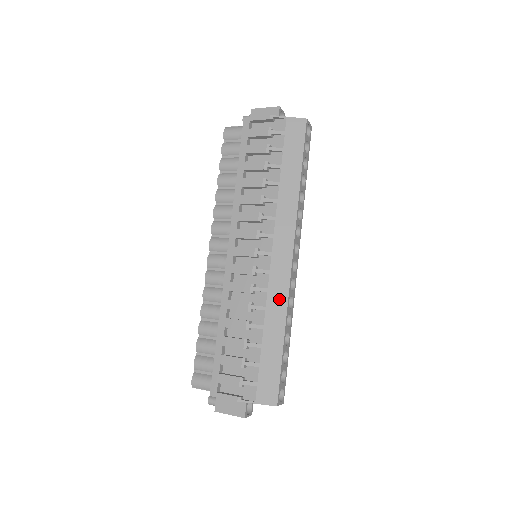
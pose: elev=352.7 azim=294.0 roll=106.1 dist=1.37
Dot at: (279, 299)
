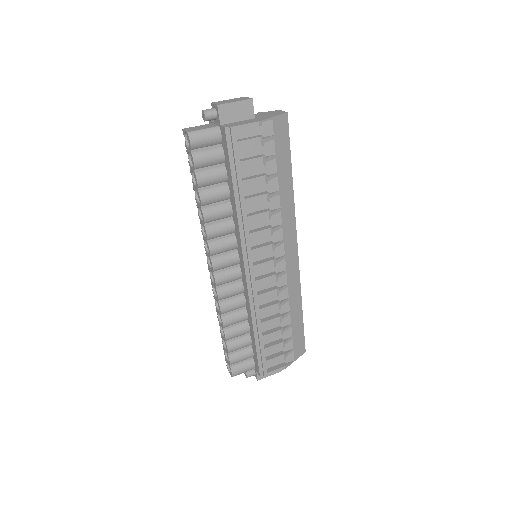
Dot at: (295, 286)
